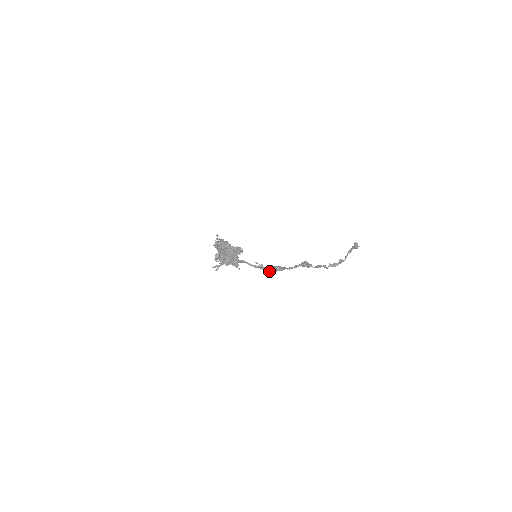
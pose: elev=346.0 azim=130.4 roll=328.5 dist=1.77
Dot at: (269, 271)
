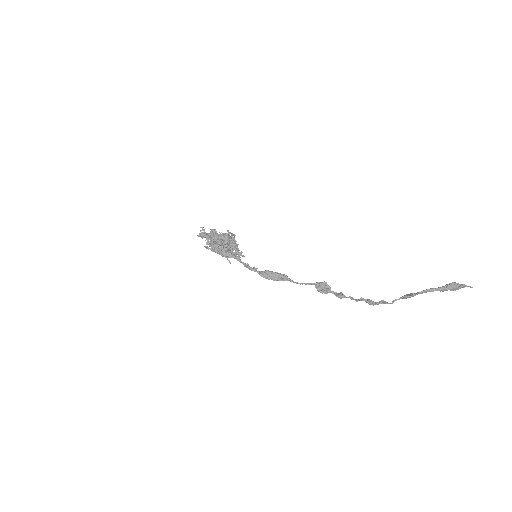
Dot at: (264, 277)
